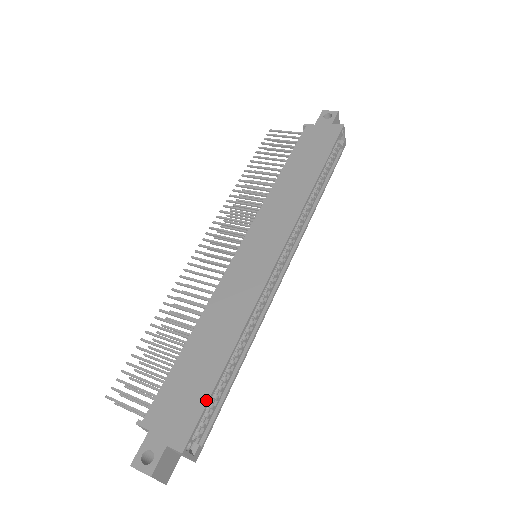
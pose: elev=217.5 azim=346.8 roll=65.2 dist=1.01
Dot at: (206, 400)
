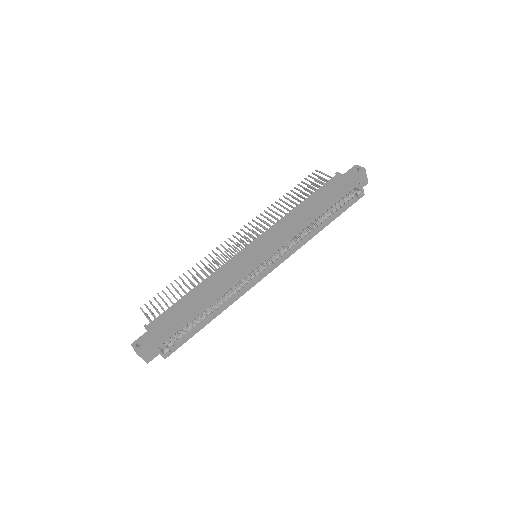
Dot at: (179, 327)
